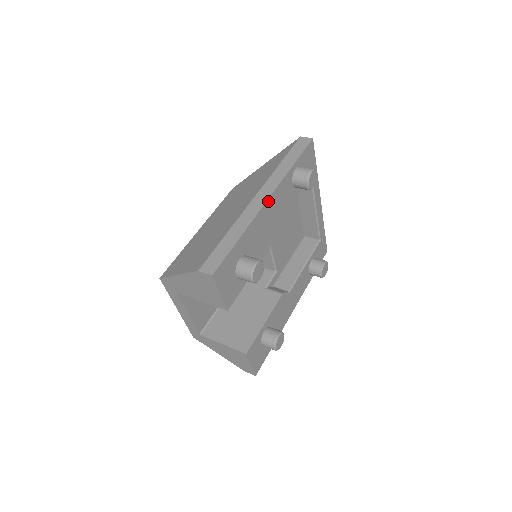
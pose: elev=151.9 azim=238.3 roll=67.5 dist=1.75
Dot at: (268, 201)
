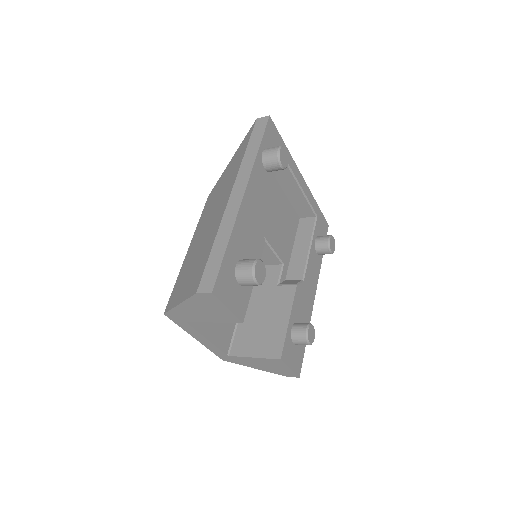
Dot at: (245, 196)
